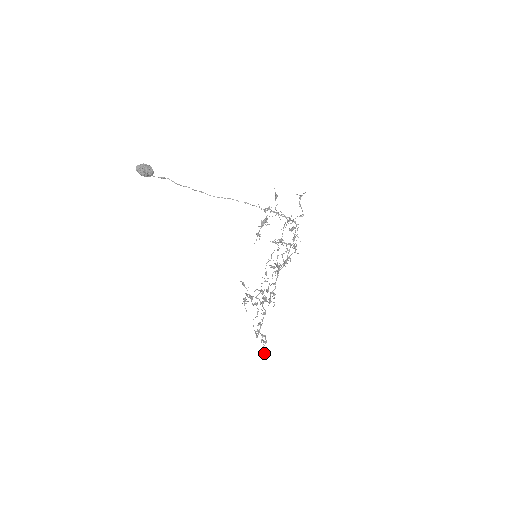
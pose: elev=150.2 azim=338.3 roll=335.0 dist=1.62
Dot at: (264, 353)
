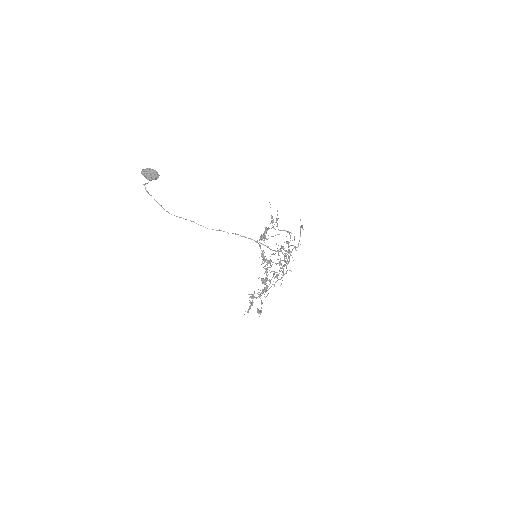
Dot at: occluded
